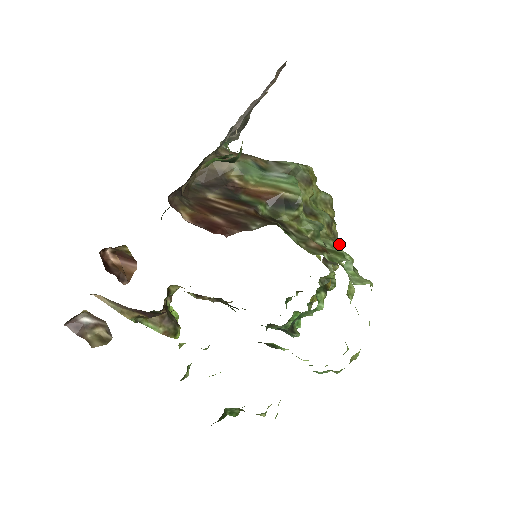
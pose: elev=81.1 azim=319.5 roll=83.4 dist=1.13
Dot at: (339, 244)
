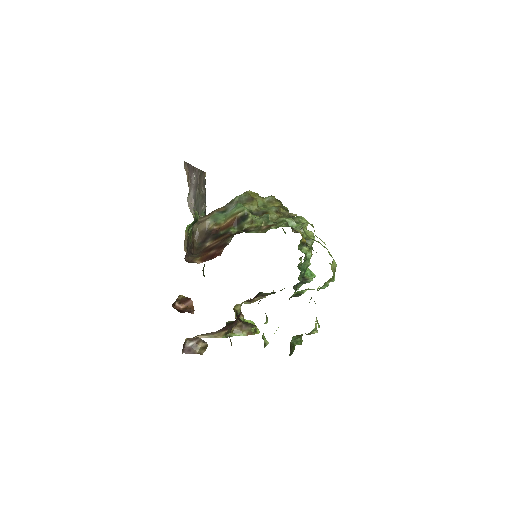
Dot at: (293, 216)
